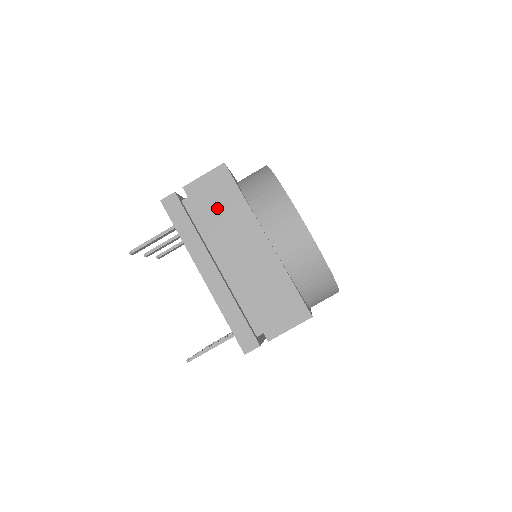
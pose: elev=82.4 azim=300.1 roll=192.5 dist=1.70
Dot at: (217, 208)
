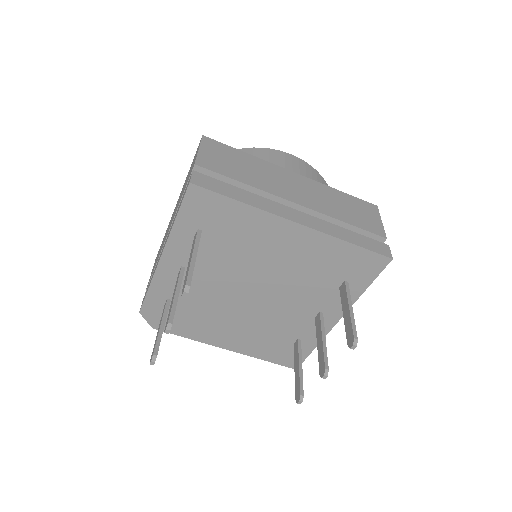
Dot at: (240, 168)
